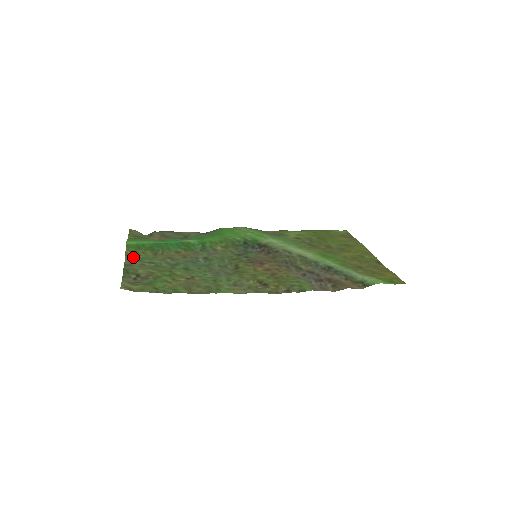
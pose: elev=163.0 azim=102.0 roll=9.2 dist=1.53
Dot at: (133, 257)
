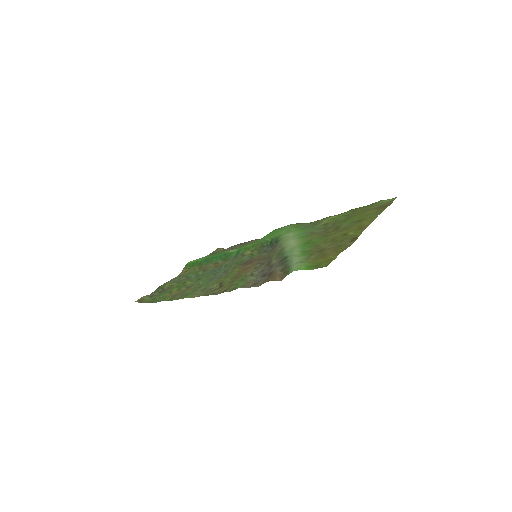
Dot at: (184, 274)
